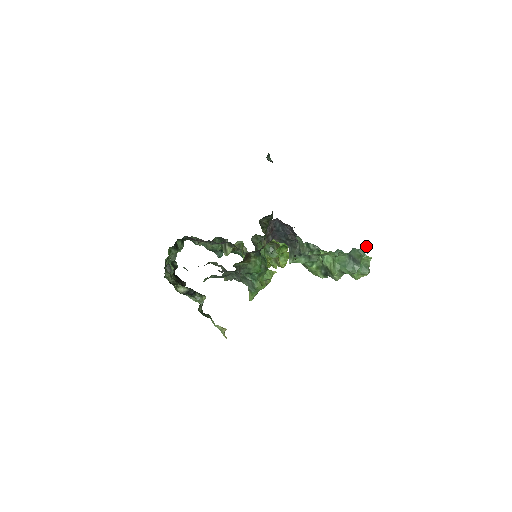
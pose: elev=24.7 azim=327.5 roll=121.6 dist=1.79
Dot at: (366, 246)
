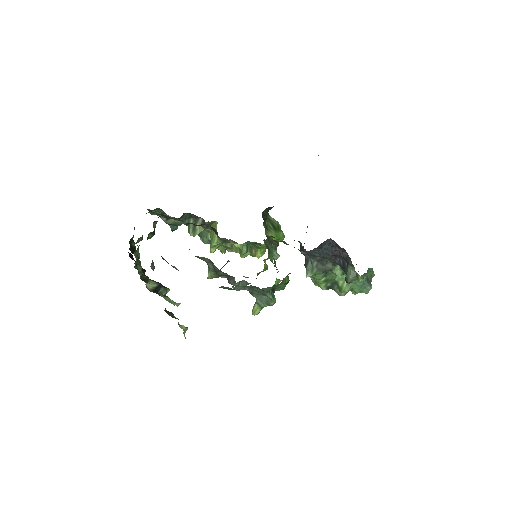
Dot at: occluded
